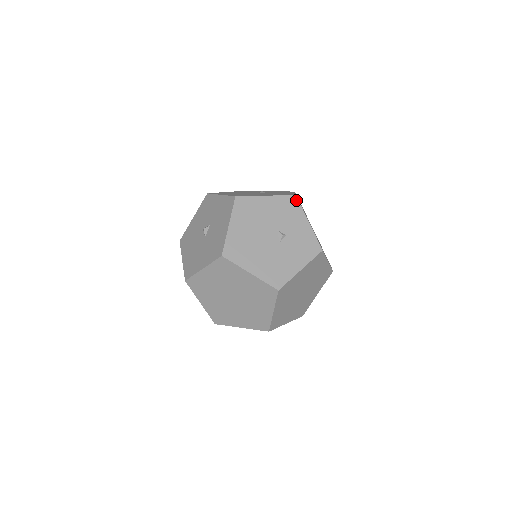
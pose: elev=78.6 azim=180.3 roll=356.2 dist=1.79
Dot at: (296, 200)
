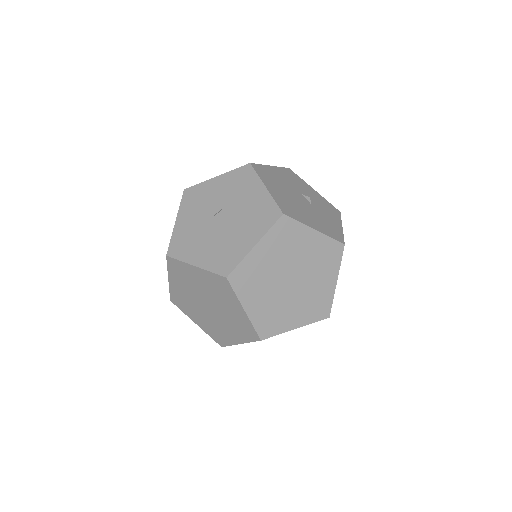
Dot at: (292, 172)
